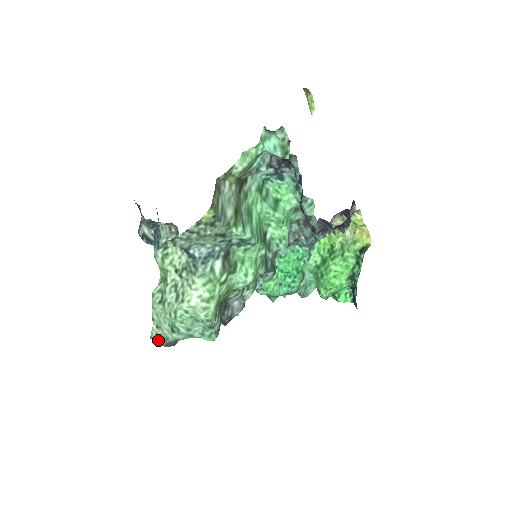
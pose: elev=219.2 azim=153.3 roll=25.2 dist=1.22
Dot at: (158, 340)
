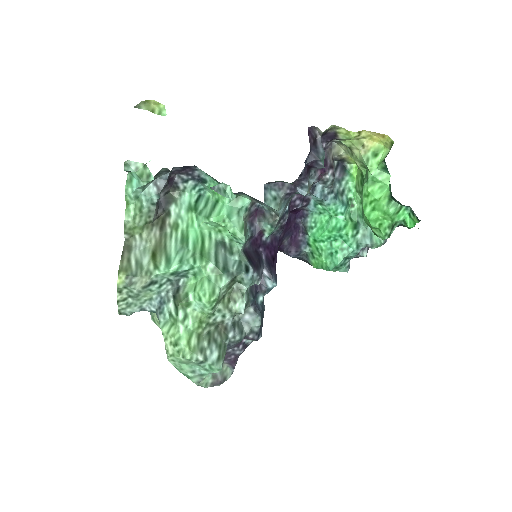
Dot at: (200, 385)
